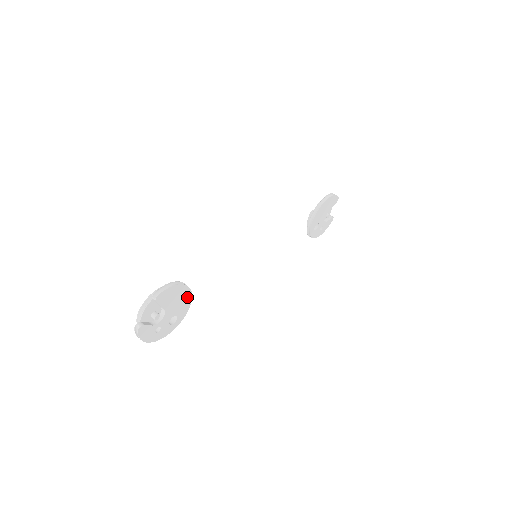
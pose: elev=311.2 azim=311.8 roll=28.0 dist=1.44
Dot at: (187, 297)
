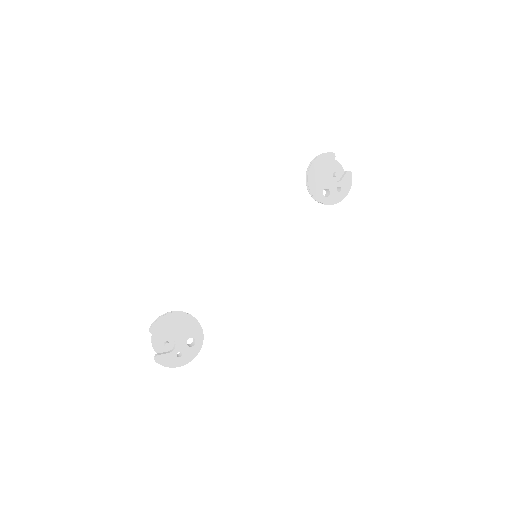
Dot at: (189, 320)
